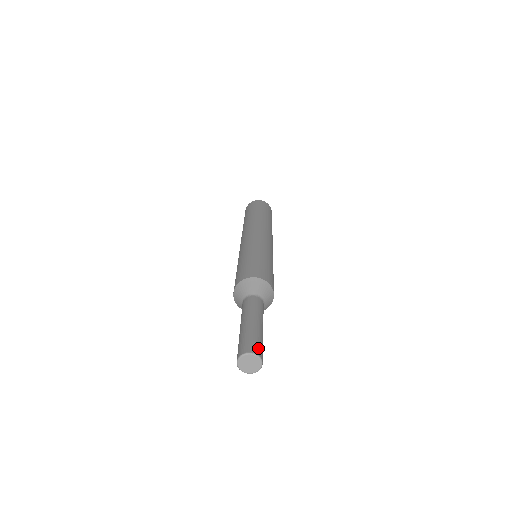
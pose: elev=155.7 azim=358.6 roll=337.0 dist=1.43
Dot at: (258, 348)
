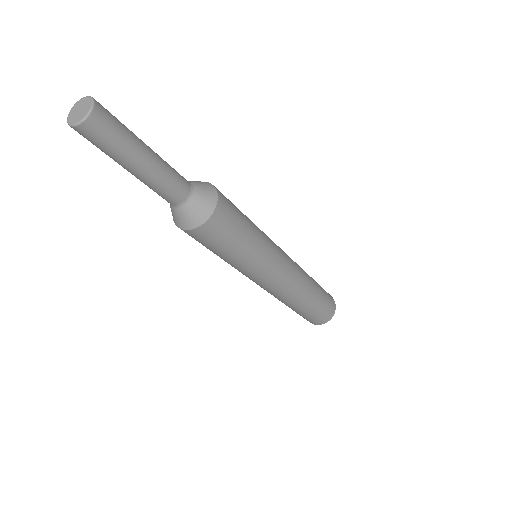
Dot at: (102, 107)
